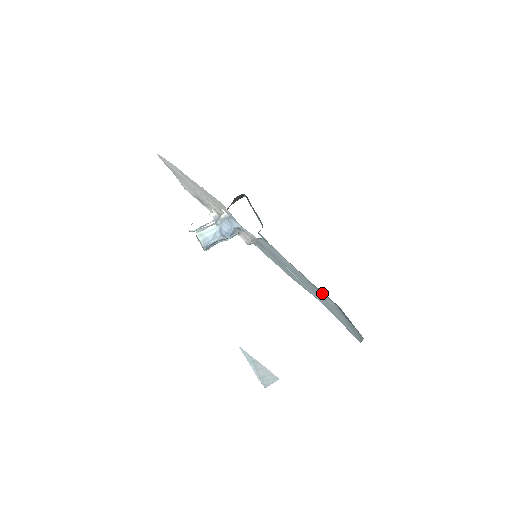
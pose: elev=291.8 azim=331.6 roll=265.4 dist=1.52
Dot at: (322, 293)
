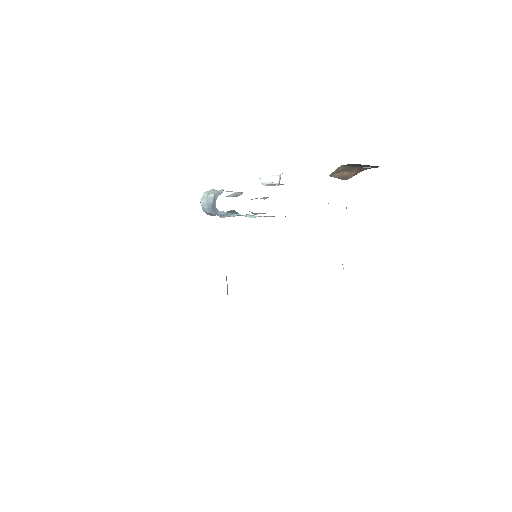
Dot at: occluded
